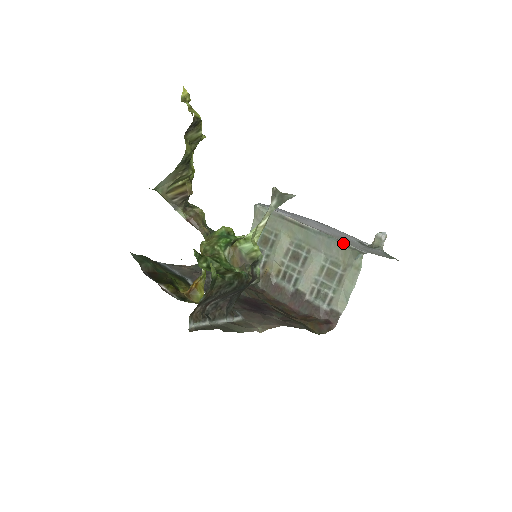
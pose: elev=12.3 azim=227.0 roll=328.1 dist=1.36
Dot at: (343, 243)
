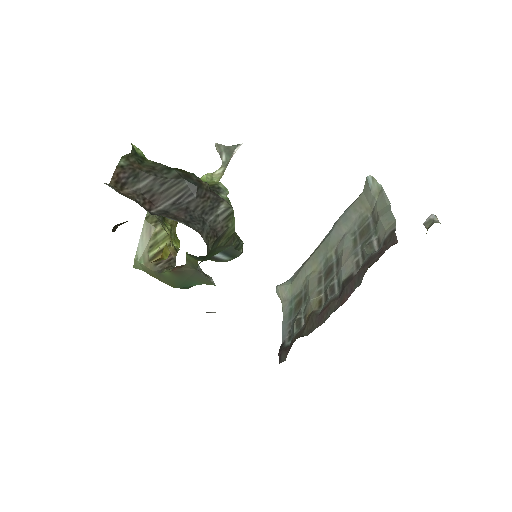
Dot at: (355, 201)
